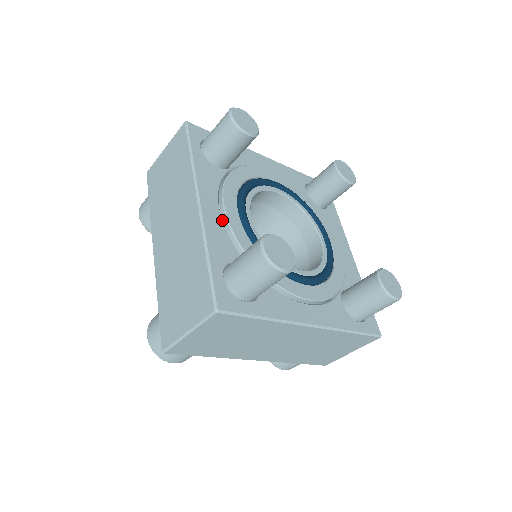
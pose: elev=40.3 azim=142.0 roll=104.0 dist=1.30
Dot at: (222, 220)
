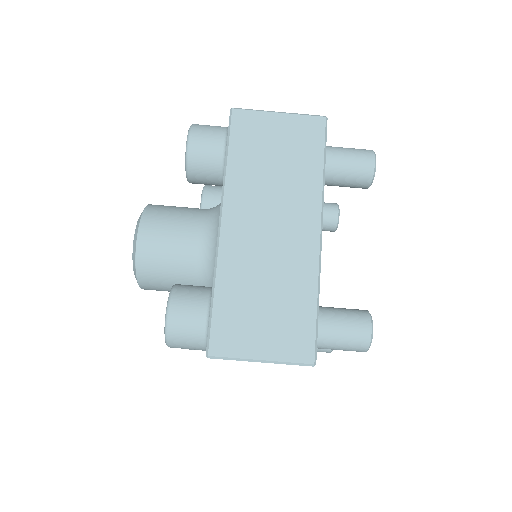
Dot at: occluded
